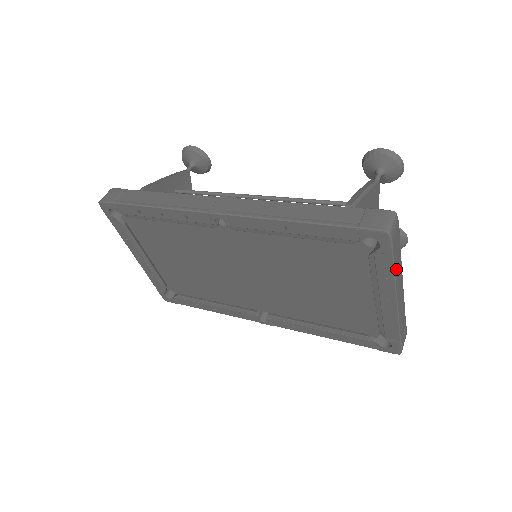
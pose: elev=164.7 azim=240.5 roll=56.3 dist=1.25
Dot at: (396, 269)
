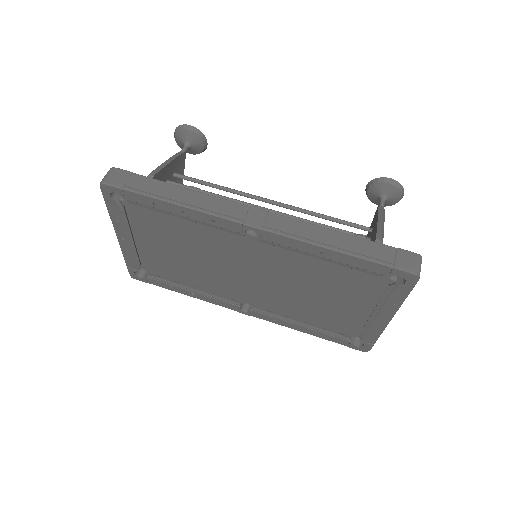
Dot at: occluded
